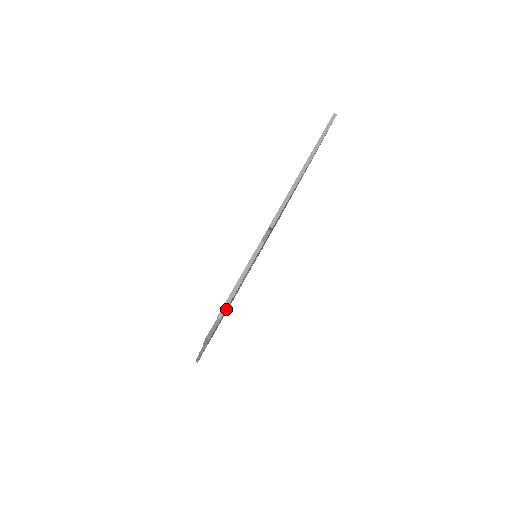
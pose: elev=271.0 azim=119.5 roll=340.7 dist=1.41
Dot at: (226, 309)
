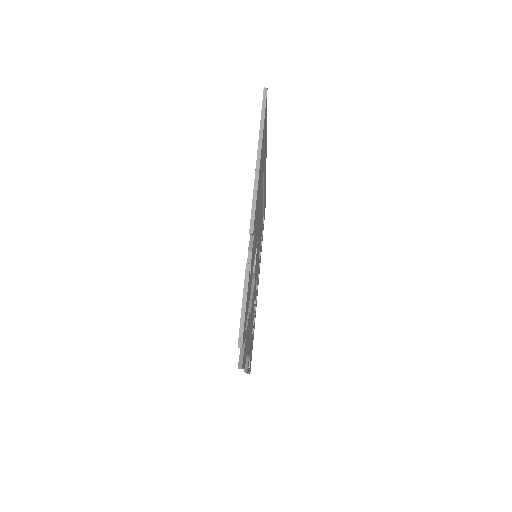
Dot at: (246, 328)
